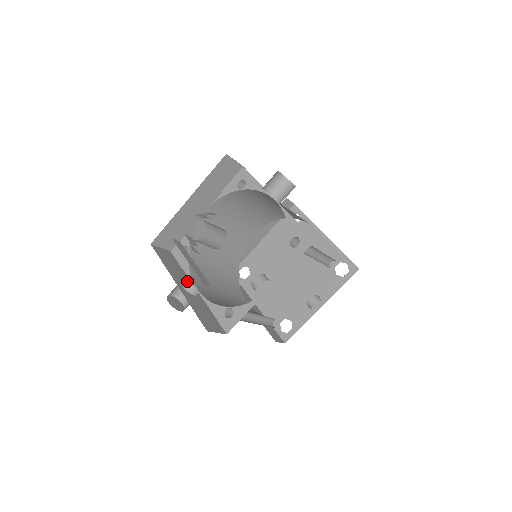
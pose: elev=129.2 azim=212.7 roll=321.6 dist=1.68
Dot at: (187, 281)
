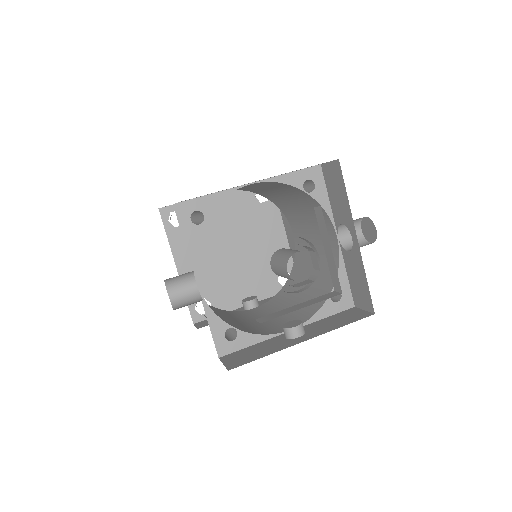
Dot at: occluded
